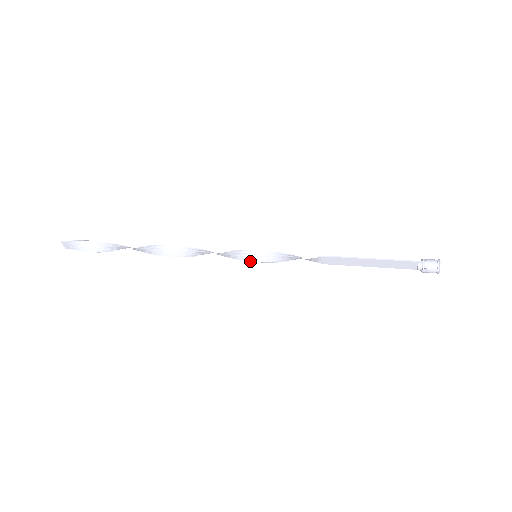
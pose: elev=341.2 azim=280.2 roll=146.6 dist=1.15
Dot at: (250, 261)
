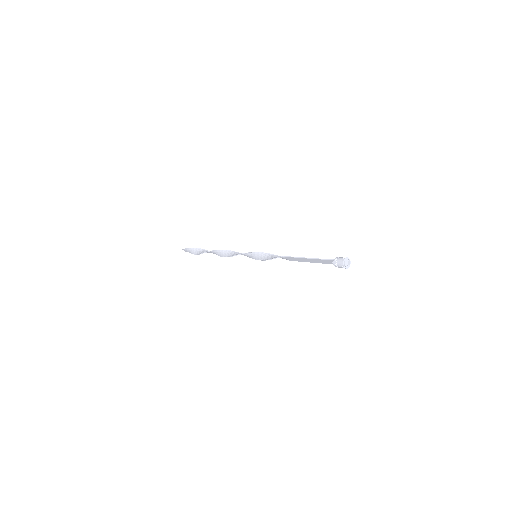
Dot at: occluded
